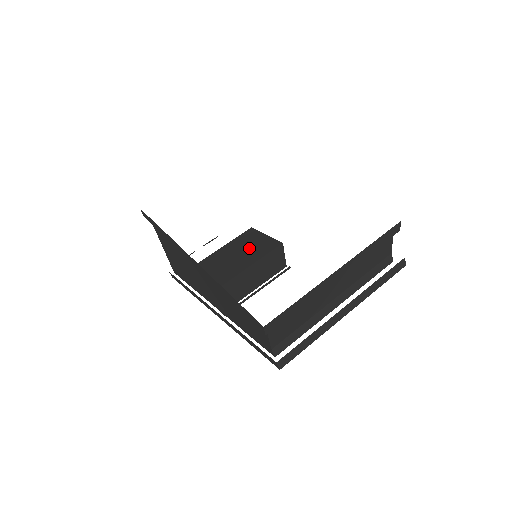
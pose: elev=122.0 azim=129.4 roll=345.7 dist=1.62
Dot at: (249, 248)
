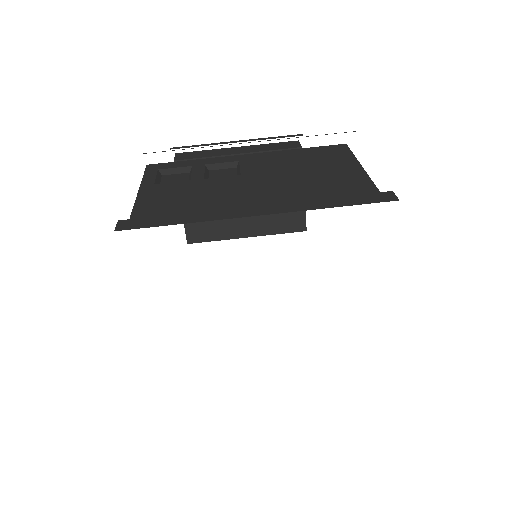
Dot at: occluded
